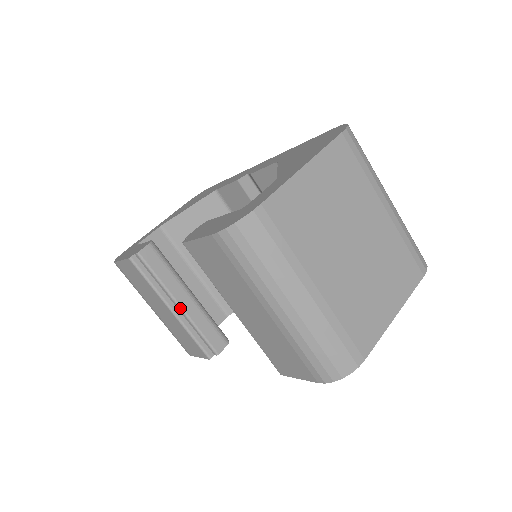
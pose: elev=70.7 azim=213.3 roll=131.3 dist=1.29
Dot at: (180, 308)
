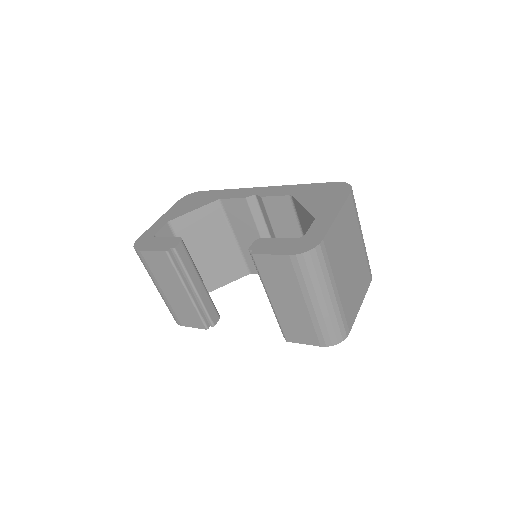
Dot at: (195, 291)
